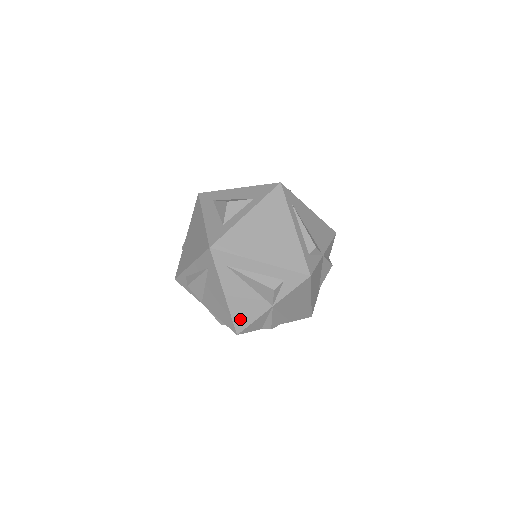
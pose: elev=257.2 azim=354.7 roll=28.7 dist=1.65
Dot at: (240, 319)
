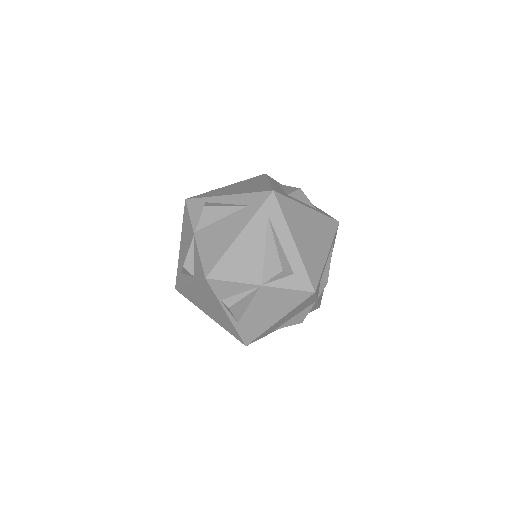
Dot at: (225, 268)
